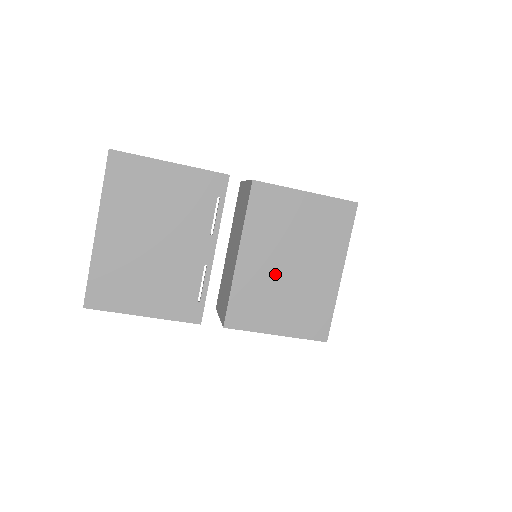
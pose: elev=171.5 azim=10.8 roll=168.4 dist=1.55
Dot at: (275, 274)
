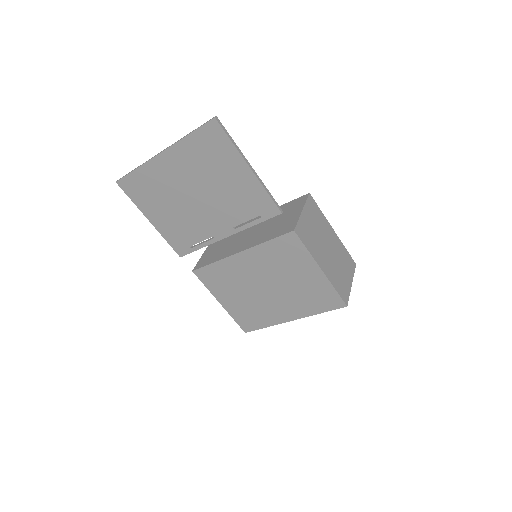
Dot at: (251, 282)
